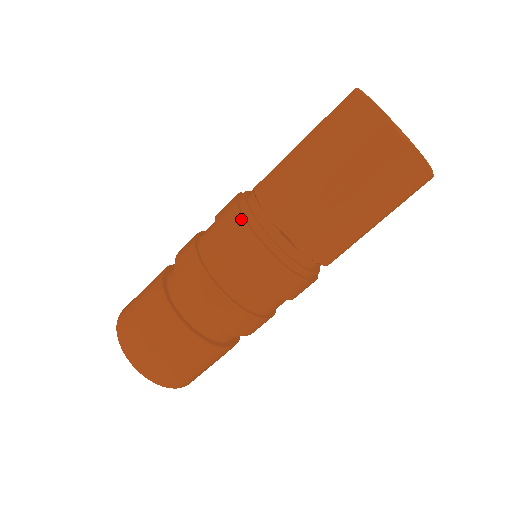
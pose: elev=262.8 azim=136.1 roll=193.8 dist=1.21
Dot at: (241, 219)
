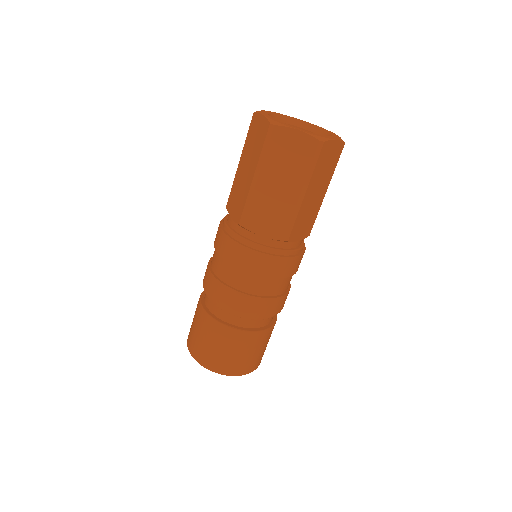
Dot at: (219, 227)
